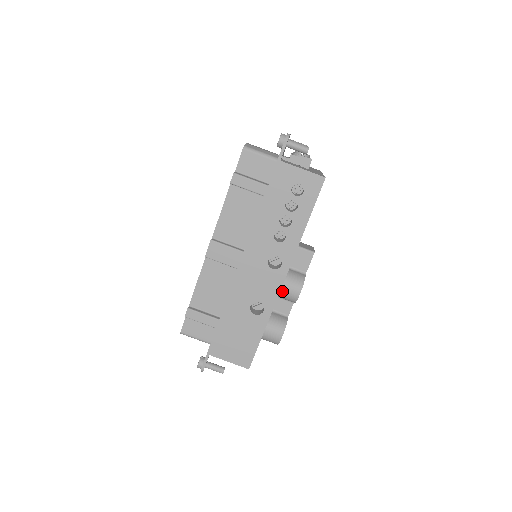
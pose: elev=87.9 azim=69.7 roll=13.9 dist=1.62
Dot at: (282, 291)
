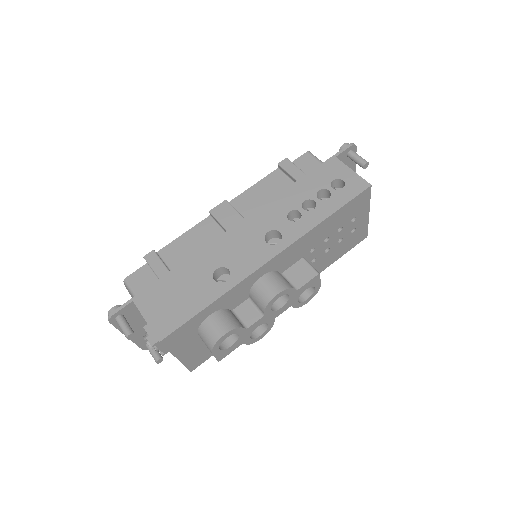
Dot at: (260, 282)
